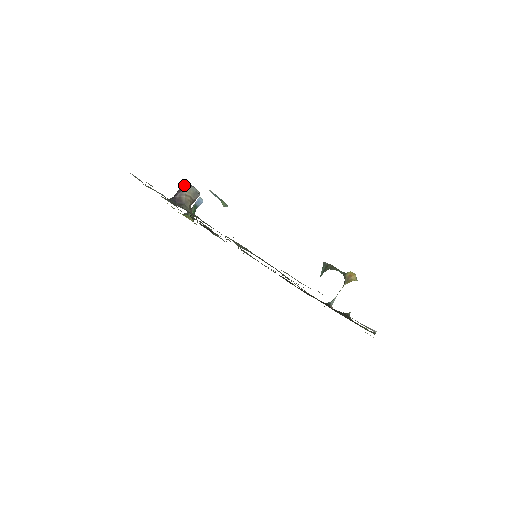
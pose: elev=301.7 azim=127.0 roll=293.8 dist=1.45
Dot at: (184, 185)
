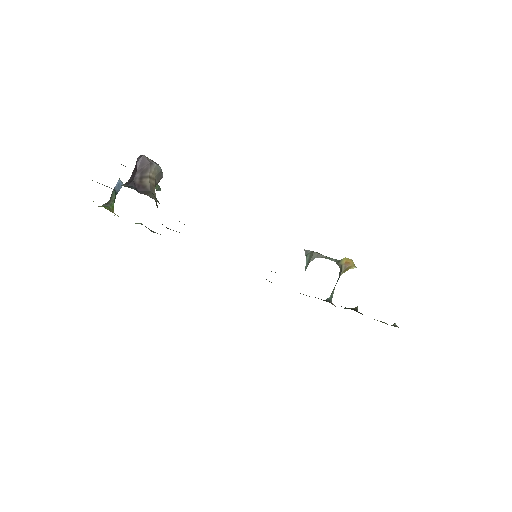
Dot at: (146, 161)
